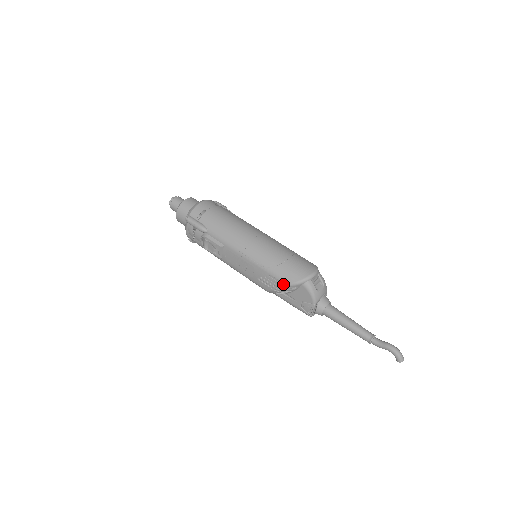
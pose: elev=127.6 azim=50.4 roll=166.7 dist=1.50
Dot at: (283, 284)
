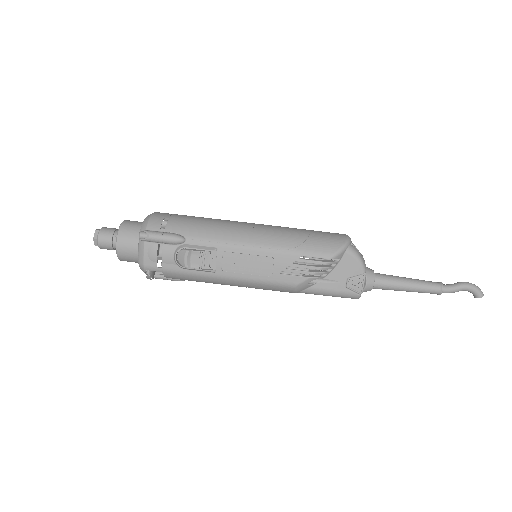
Dot at: (322, 261)
